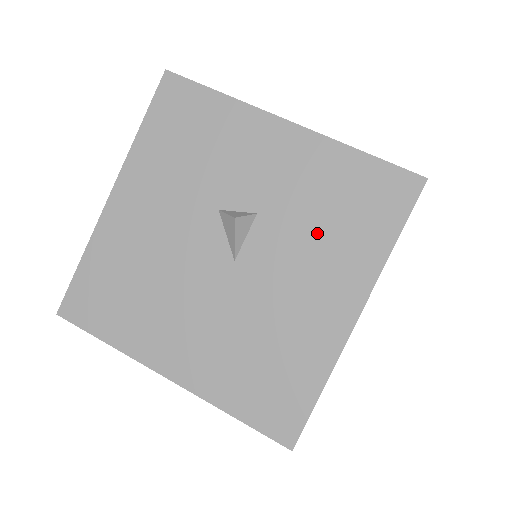
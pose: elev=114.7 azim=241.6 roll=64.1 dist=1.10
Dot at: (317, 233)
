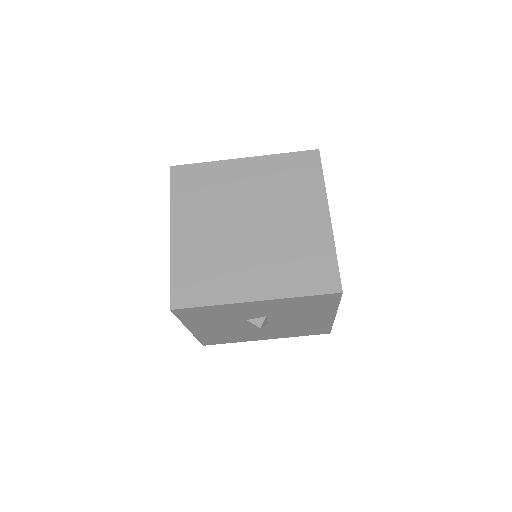
Dot at: (300, 312)
